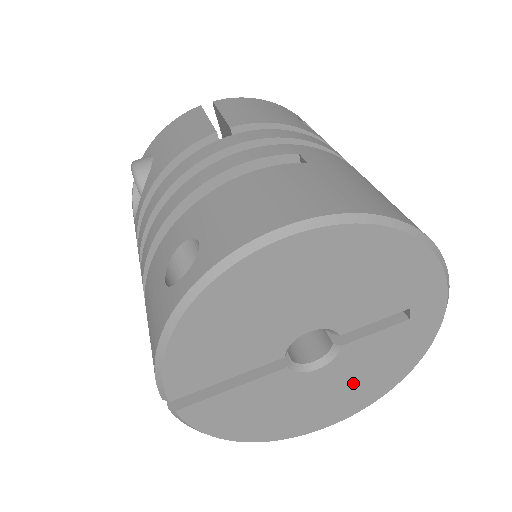
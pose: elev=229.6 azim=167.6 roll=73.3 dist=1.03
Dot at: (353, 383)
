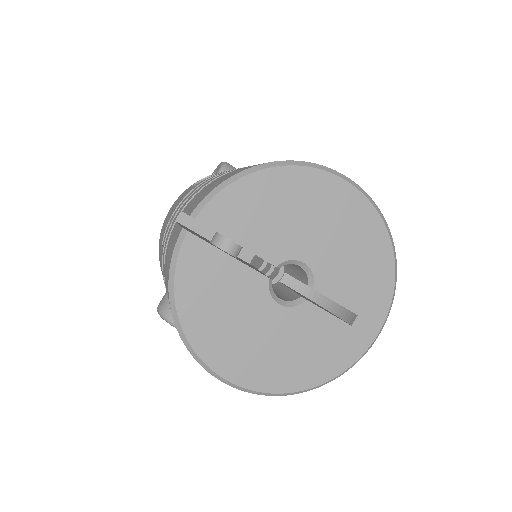
Dot at: (283, 350)
